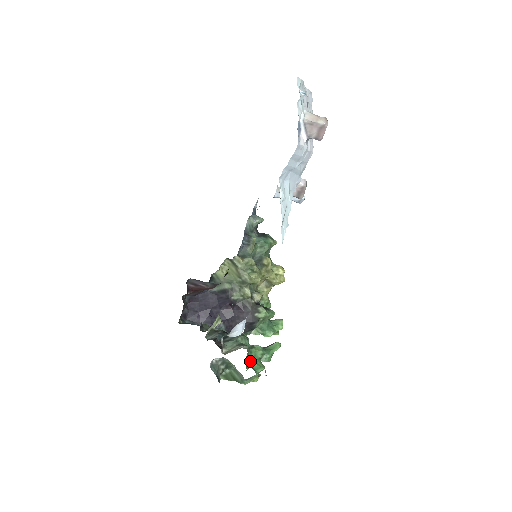
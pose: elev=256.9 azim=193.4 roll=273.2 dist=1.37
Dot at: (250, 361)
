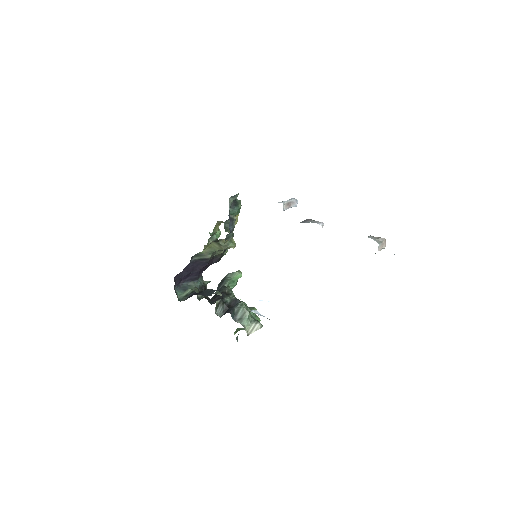
Dot at: occluded
